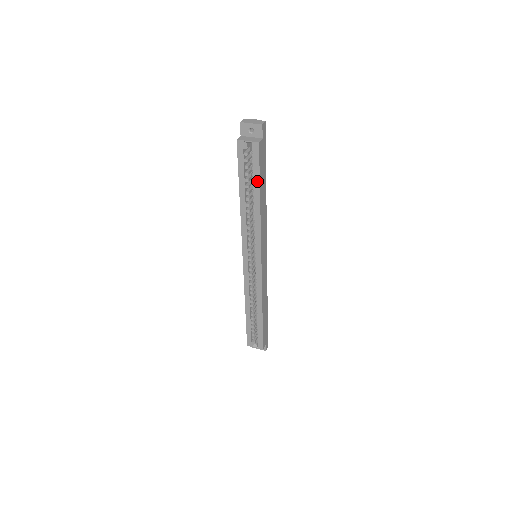
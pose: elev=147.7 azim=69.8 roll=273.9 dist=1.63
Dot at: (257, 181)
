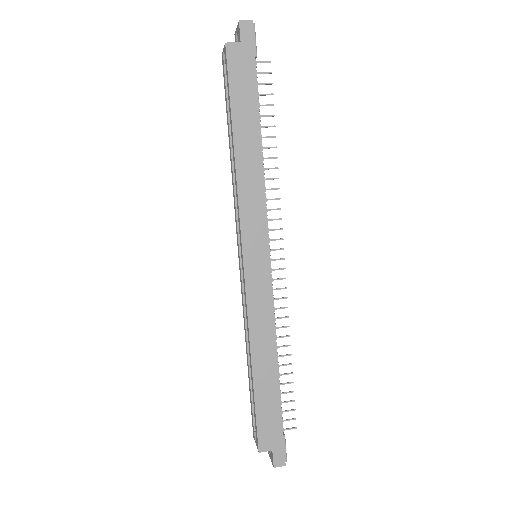
Dot at: (230, 108)
